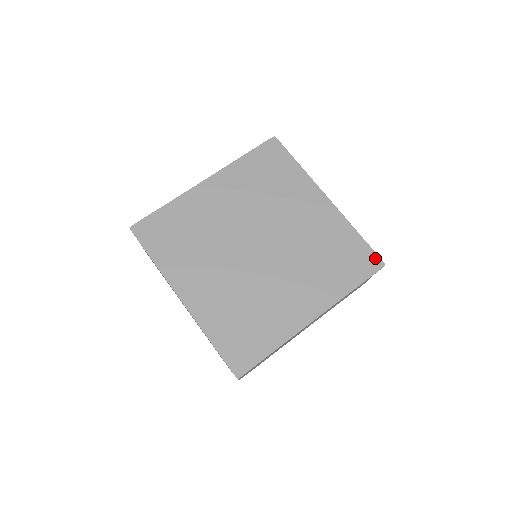
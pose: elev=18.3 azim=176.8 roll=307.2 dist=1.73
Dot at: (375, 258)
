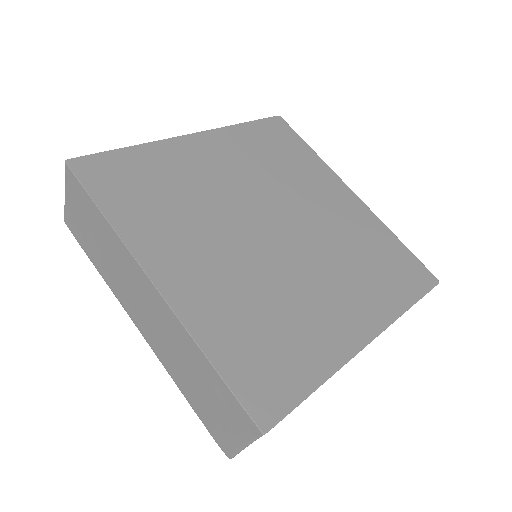
Dot at: (425, 271)
